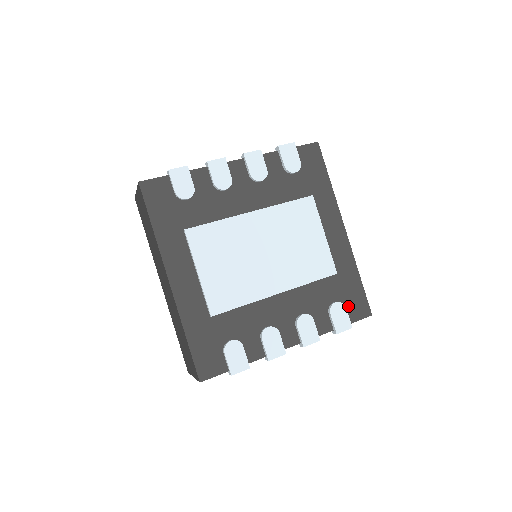
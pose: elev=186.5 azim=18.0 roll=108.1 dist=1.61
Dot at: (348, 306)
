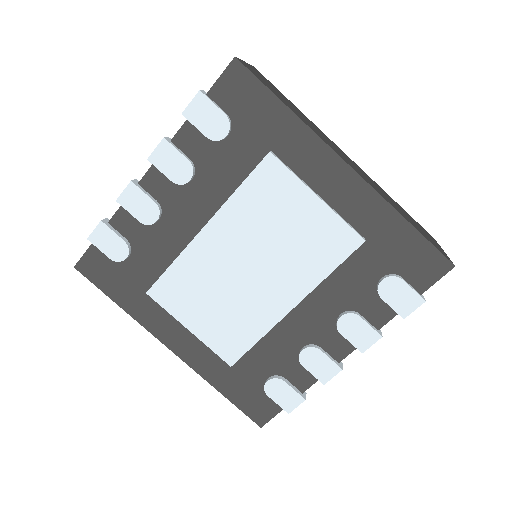
Dot at: (407, 272)
